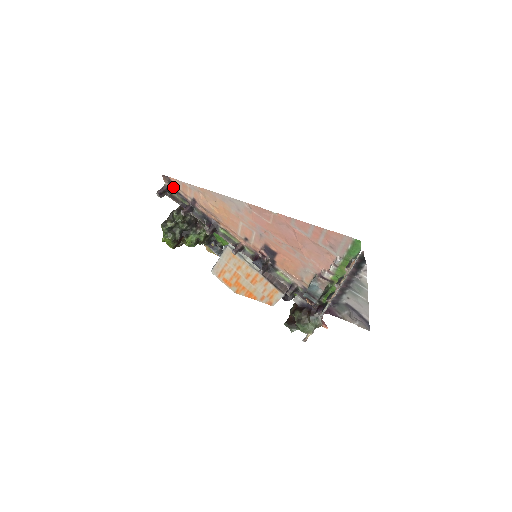
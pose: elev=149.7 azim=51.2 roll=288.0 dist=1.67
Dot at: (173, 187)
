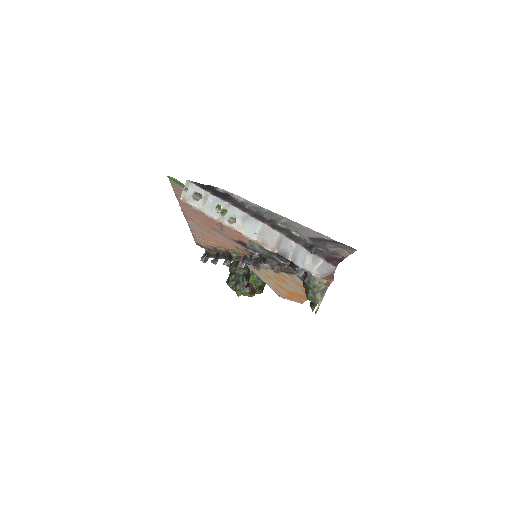
Dot at: (206, 248)
